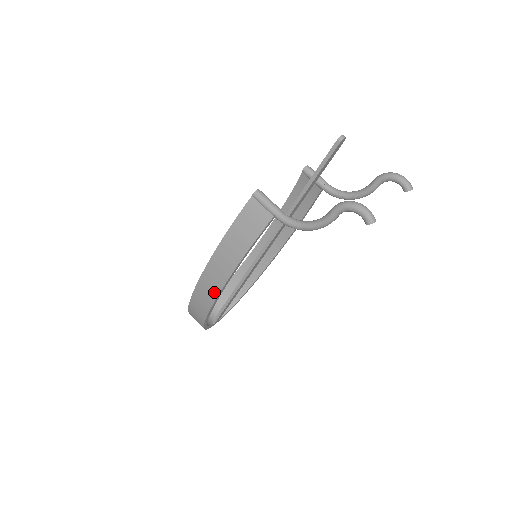
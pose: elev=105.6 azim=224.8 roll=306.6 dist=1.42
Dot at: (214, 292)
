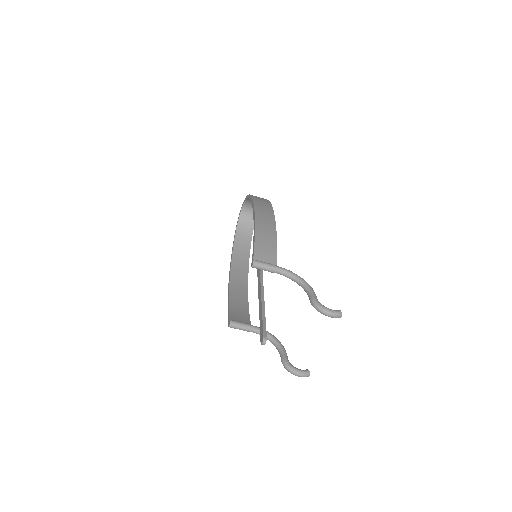
Dot at: occluded
